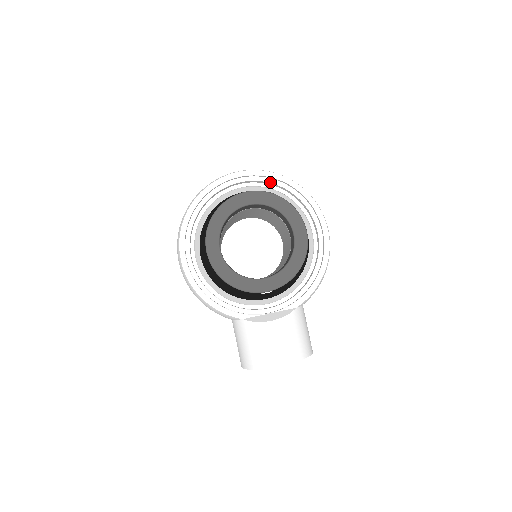
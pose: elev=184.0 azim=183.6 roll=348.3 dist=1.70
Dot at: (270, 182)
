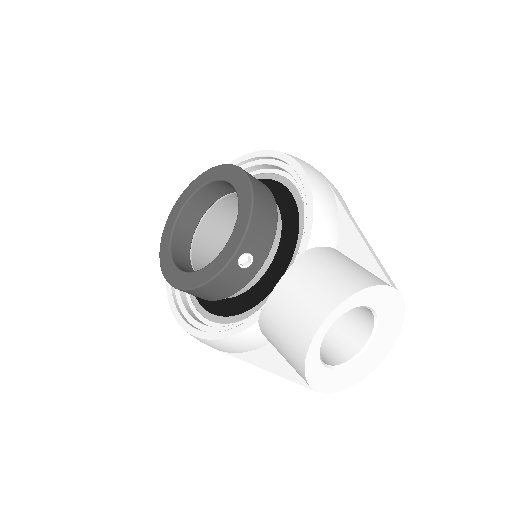
Dot at: occluded
